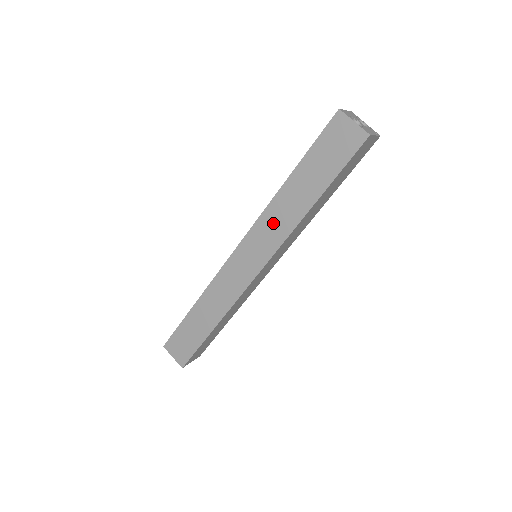
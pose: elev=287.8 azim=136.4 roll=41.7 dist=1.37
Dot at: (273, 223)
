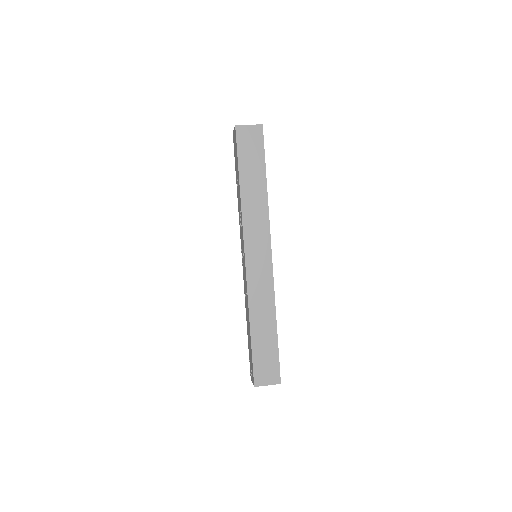
Dot at: (254, 218)
